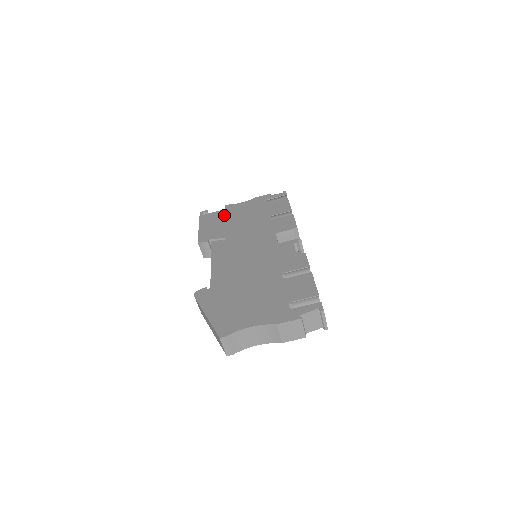
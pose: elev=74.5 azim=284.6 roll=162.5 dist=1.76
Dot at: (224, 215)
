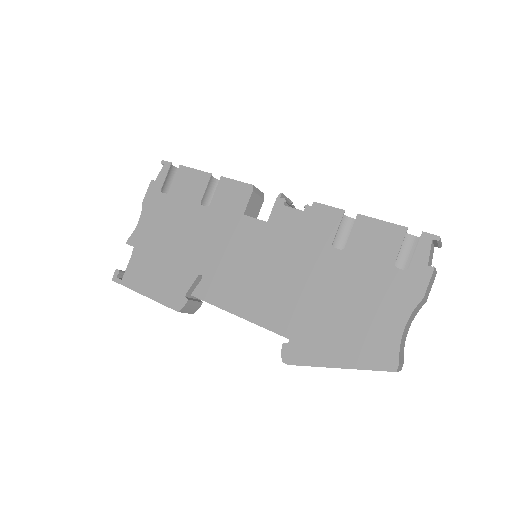
Dot at: (147, 255)
